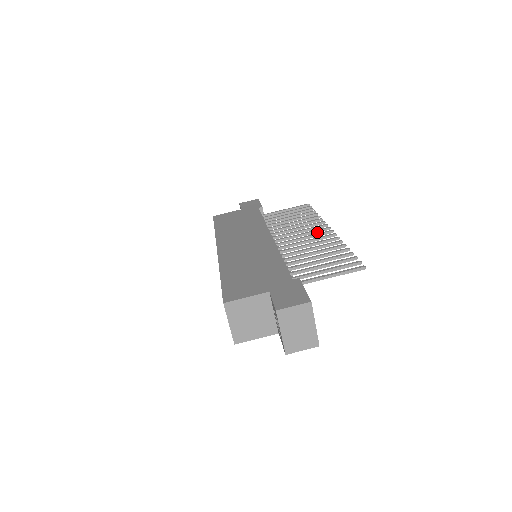
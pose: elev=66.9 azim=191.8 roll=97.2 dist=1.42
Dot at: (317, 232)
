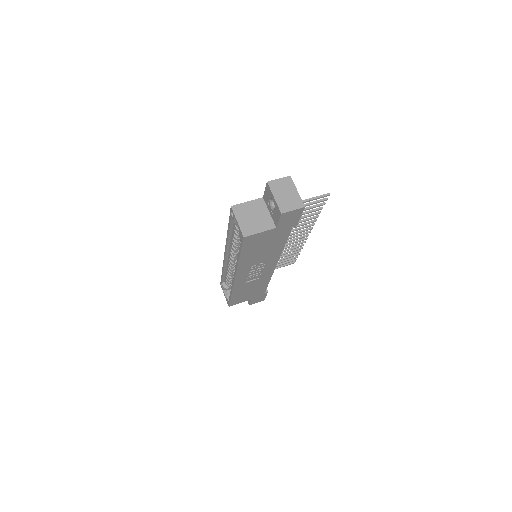
Dot at: (300, 238)
